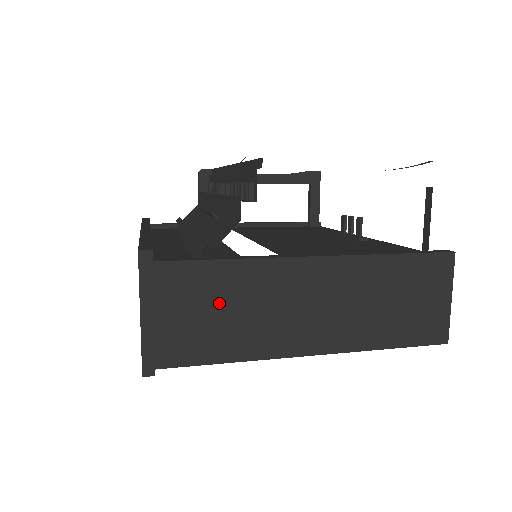
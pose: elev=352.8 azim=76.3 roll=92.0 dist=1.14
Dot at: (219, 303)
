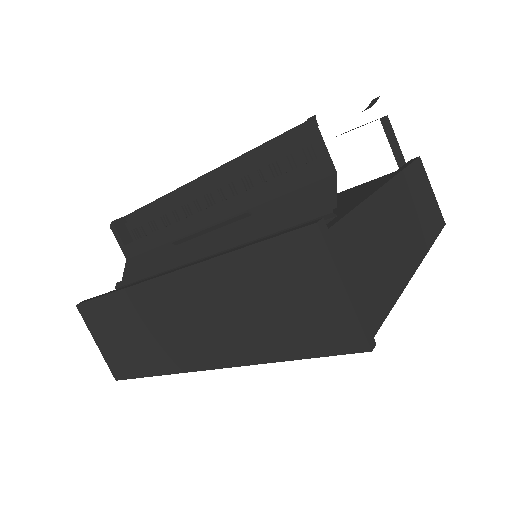
Dot at: (370, 249)
